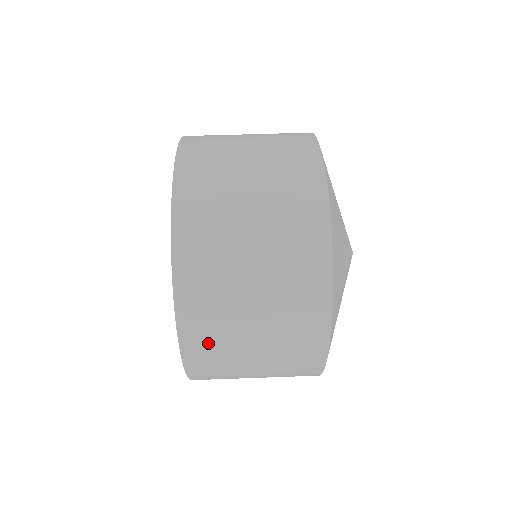
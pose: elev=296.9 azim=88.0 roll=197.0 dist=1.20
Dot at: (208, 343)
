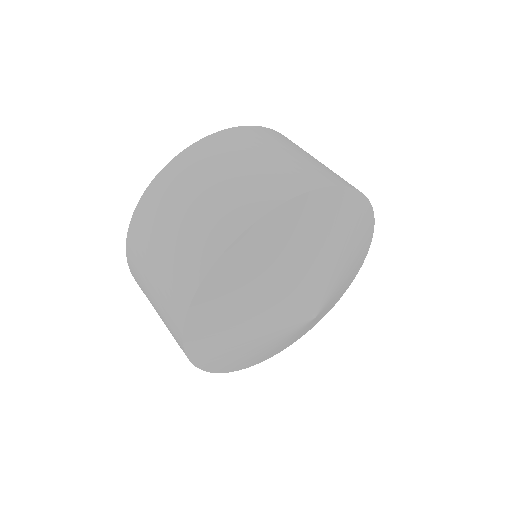
Dot at: occluded
